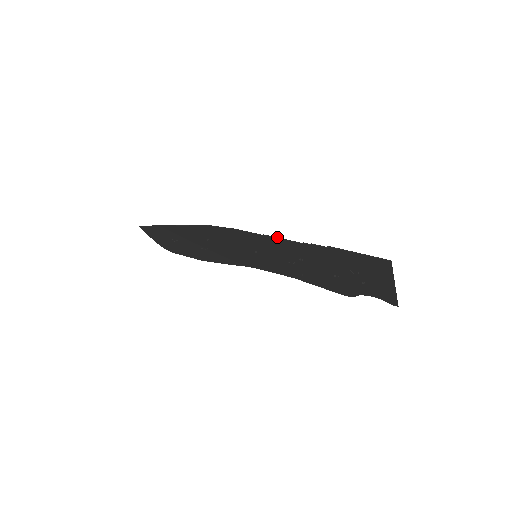
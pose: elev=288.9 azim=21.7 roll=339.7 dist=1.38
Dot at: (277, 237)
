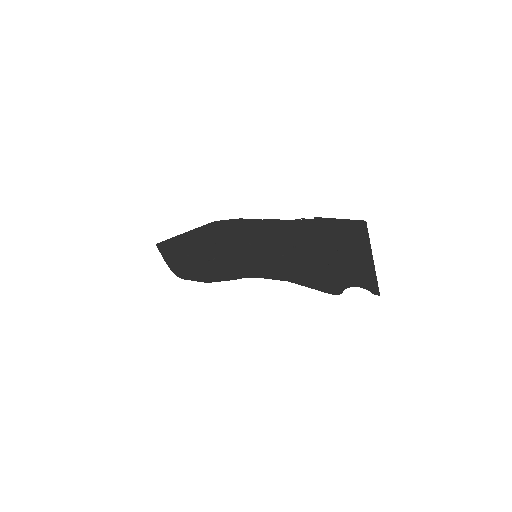
Dot at: (274, 219)
